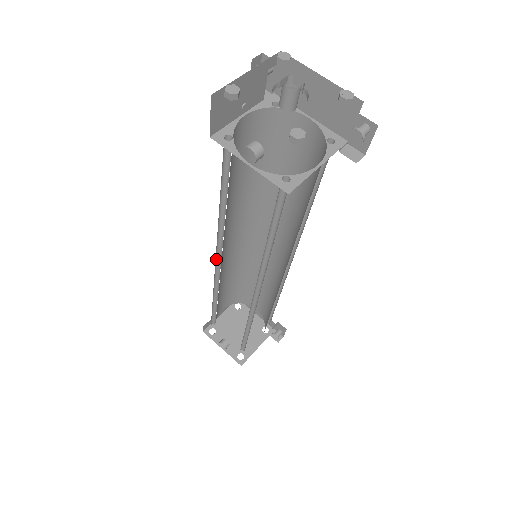
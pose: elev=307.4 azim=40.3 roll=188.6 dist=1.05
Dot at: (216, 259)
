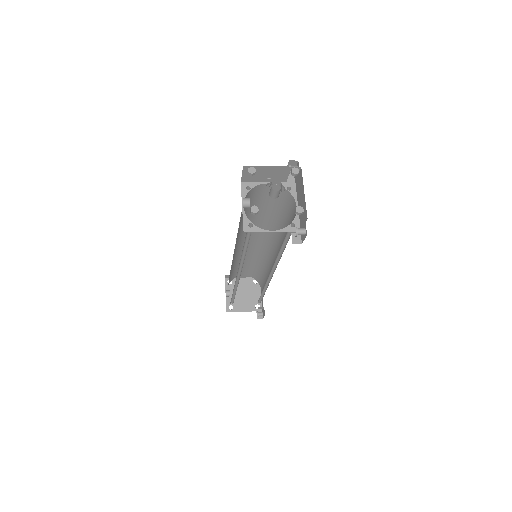
Dot at: occluded
